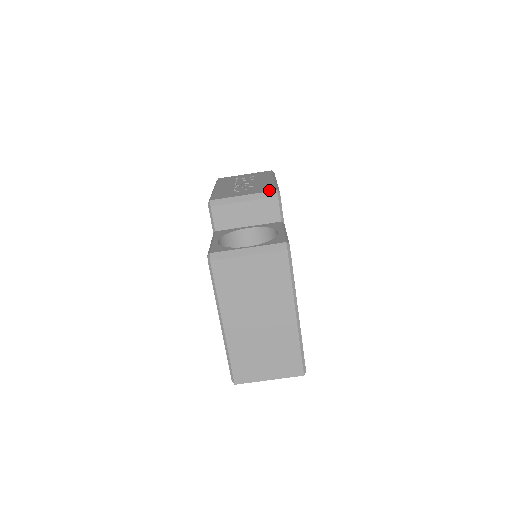
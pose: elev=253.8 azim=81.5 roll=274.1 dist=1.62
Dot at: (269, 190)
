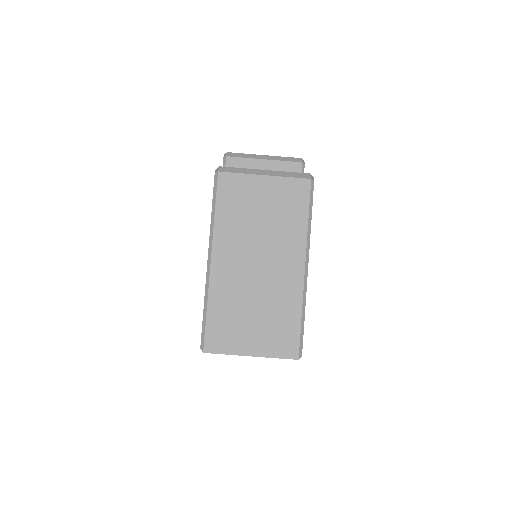
Dot at: (293, 158)
